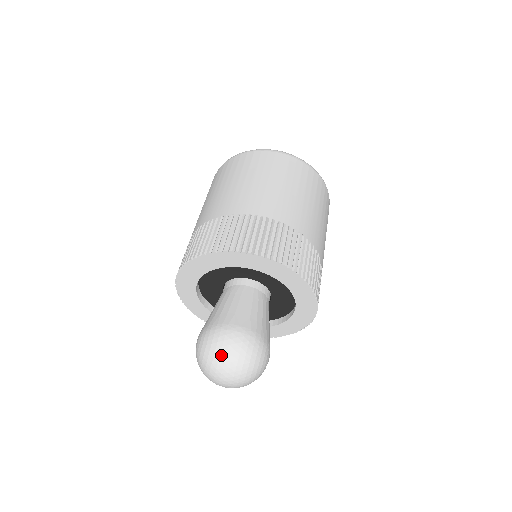
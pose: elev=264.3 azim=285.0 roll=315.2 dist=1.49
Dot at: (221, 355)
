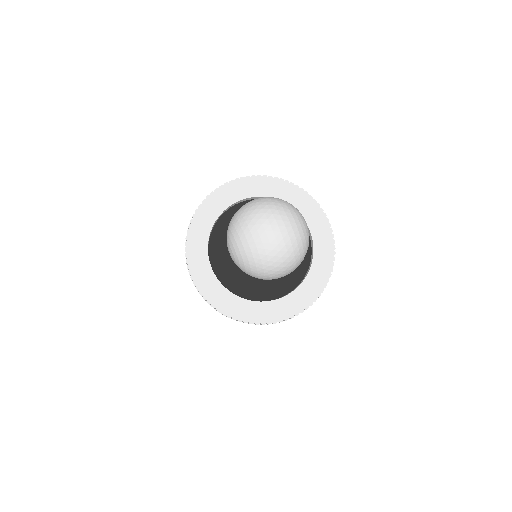
Dot at: (247, 209)
